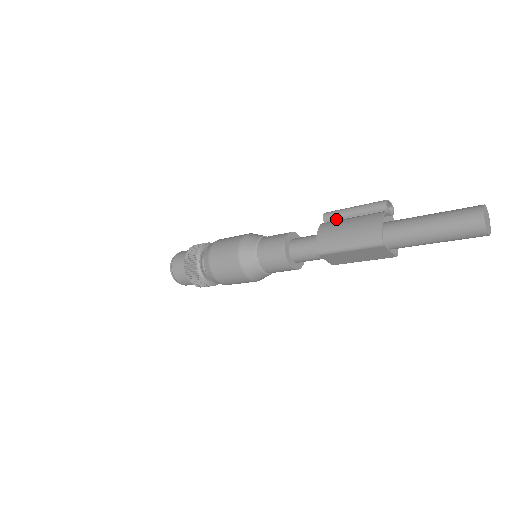
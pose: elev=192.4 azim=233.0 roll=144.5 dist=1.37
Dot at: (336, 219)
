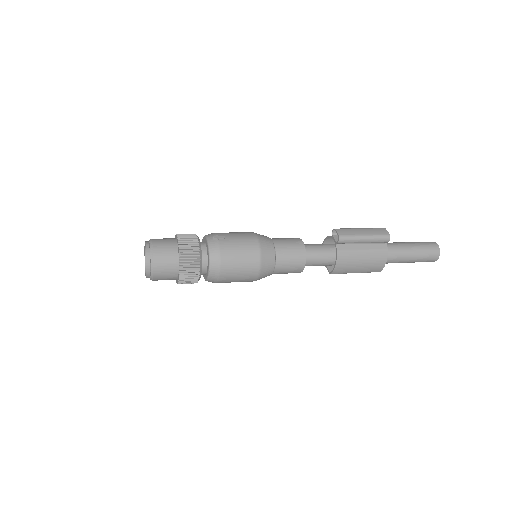
Dot at: (347, 243)
